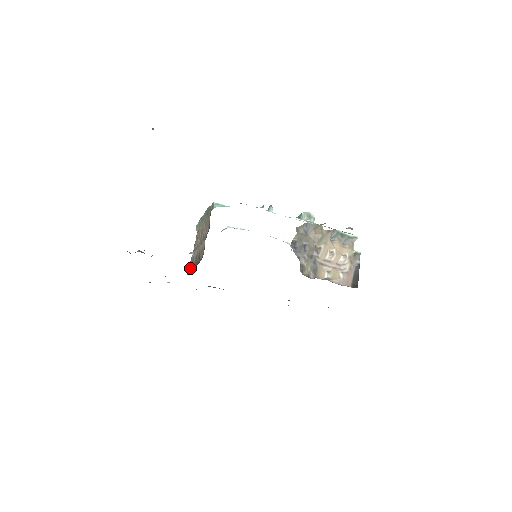
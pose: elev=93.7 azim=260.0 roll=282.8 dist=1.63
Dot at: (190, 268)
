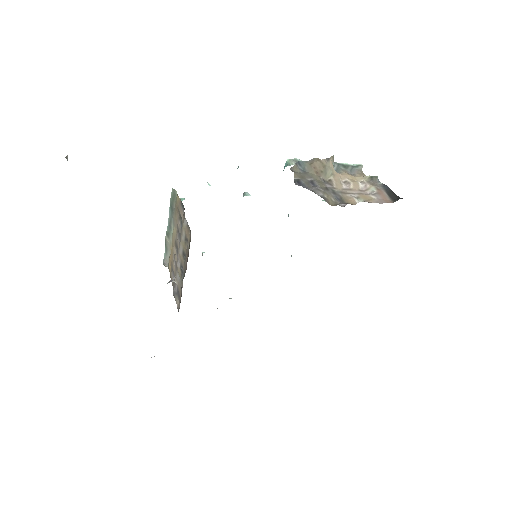
Dot at: (178, 303)
